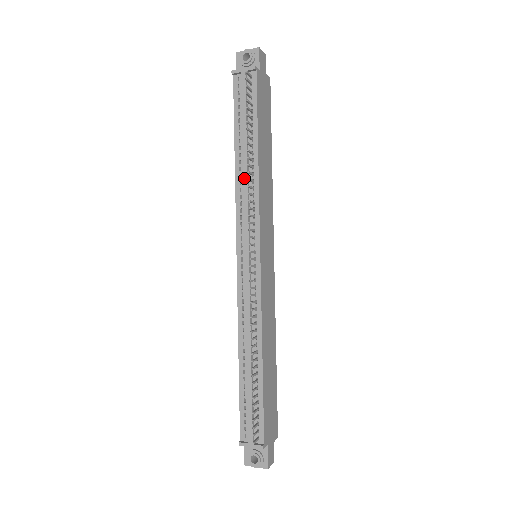
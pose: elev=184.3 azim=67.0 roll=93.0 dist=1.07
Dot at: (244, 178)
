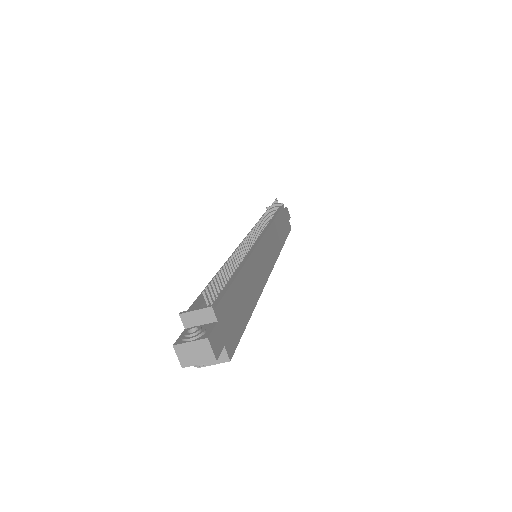
Dot at: occluded
